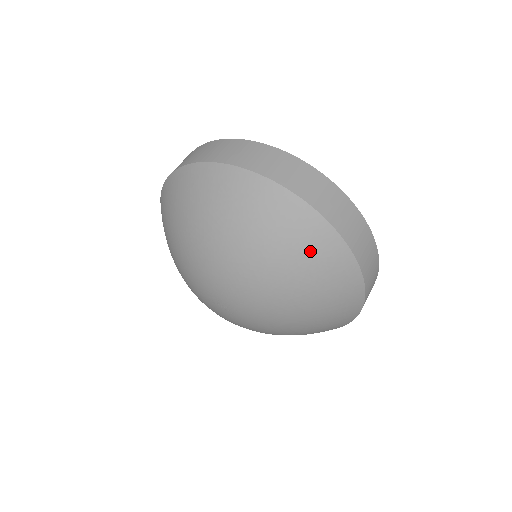
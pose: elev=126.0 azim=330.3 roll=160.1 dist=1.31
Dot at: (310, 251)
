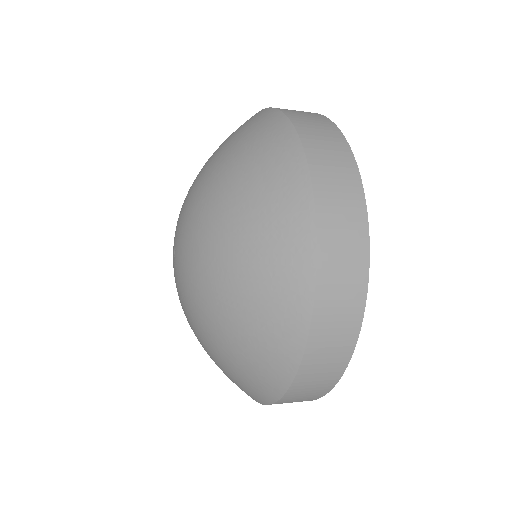
Dot at: (237, 130)
